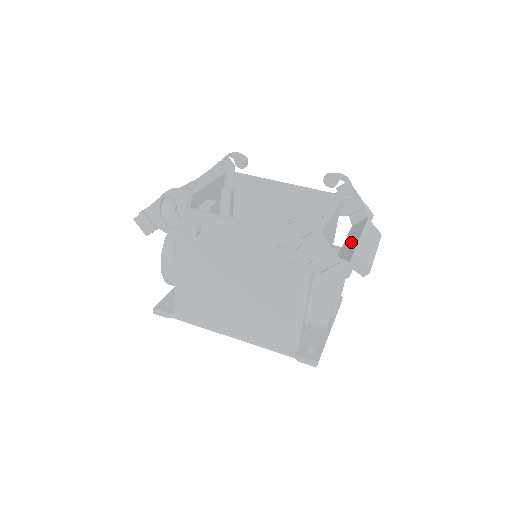
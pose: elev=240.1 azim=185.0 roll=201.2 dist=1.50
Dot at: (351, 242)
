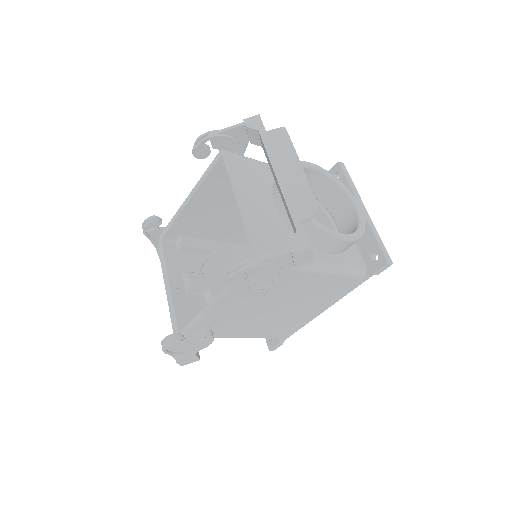
Dot at: (278, 187)
